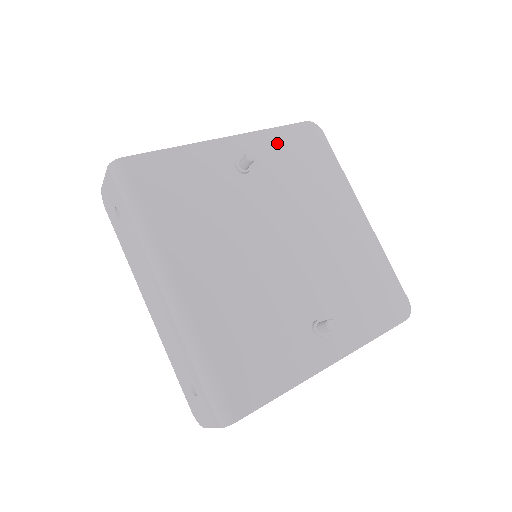
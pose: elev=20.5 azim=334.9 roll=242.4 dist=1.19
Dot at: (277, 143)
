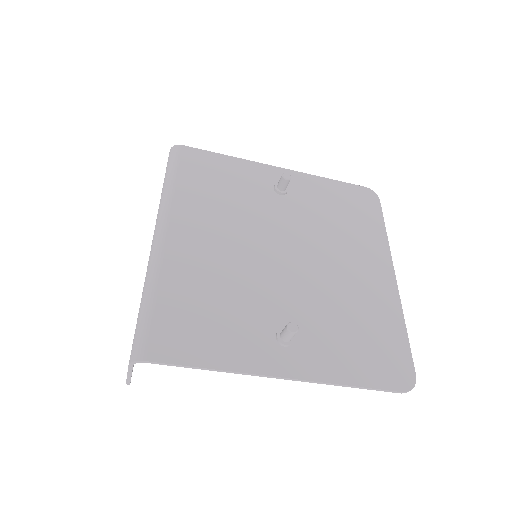
Dot at: (325, 189)
